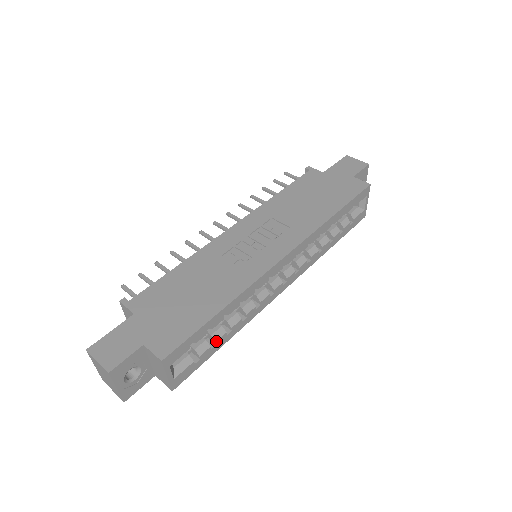
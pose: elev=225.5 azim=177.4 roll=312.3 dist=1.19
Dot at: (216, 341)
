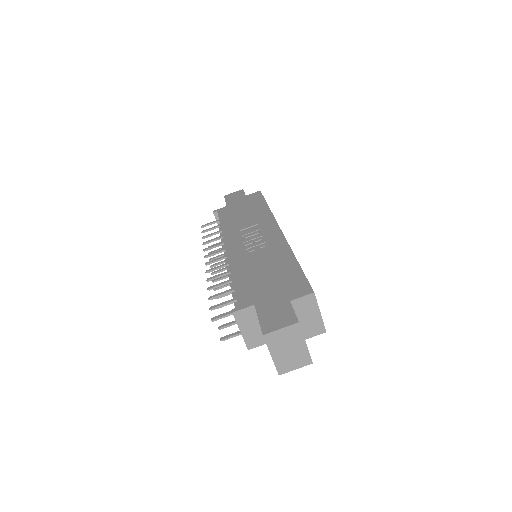
Dot at: occluded
